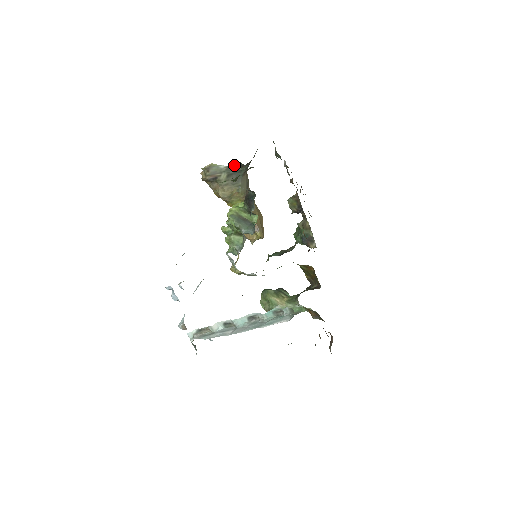
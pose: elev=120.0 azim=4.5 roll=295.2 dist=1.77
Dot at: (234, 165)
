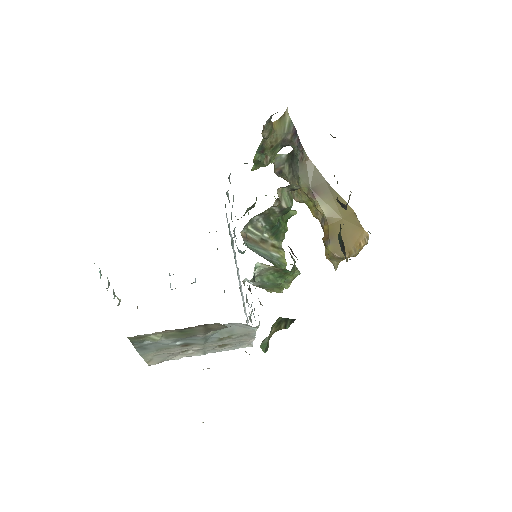
Dot at: (292, 151)
